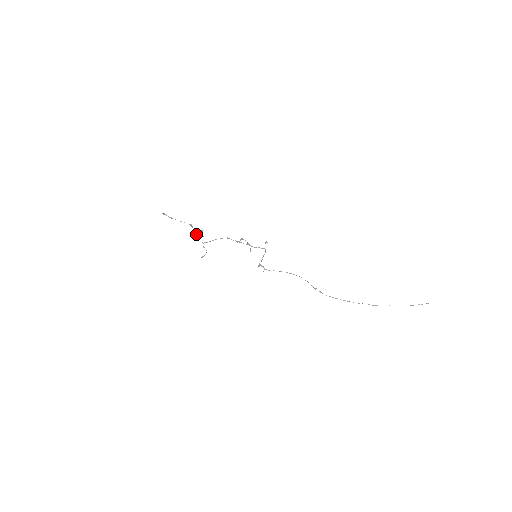
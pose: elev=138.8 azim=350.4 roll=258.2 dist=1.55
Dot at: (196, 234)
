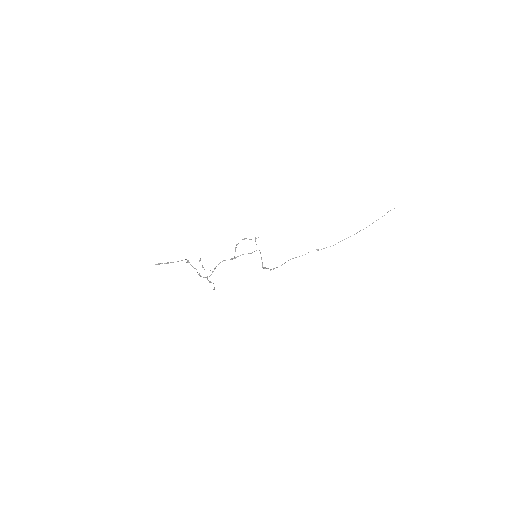
Dot at: occluded
